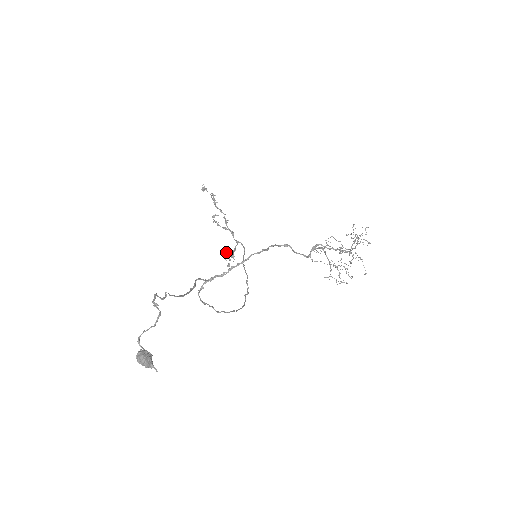
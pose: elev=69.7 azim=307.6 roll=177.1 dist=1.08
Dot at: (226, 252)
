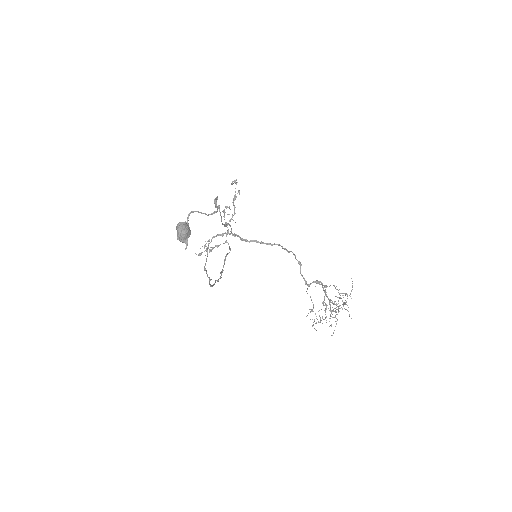
Dot at: occluded
